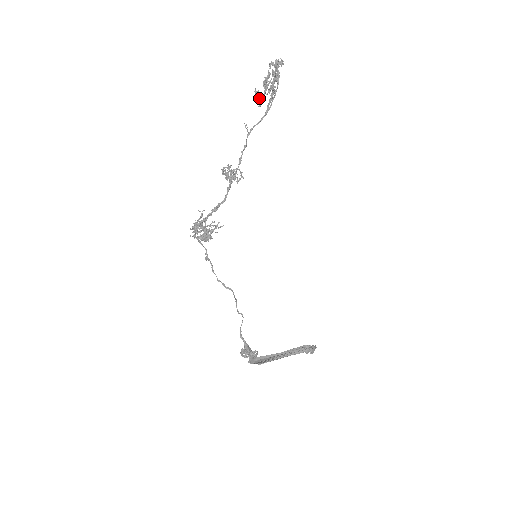
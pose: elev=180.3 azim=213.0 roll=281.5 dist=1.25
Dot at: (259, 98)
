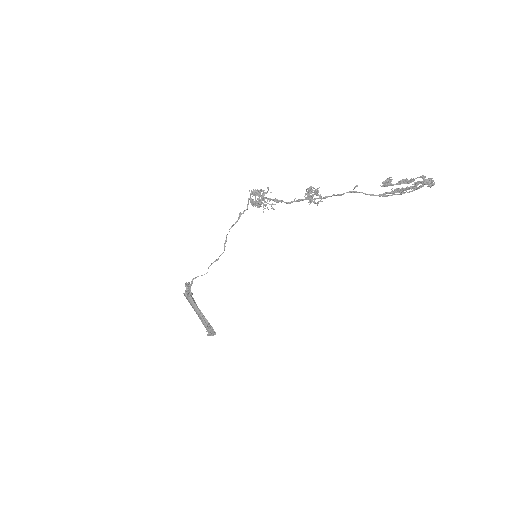
Dot at: (387, 183)
